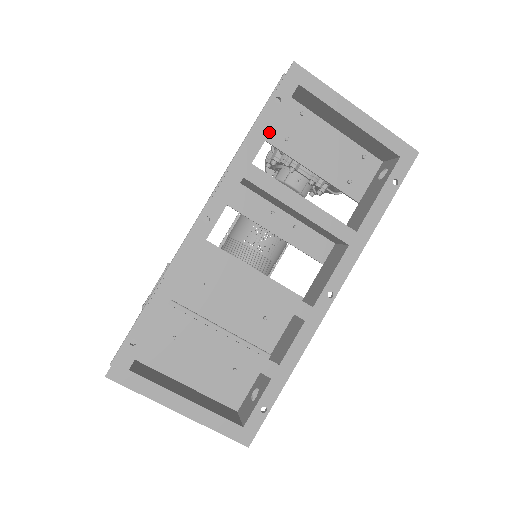
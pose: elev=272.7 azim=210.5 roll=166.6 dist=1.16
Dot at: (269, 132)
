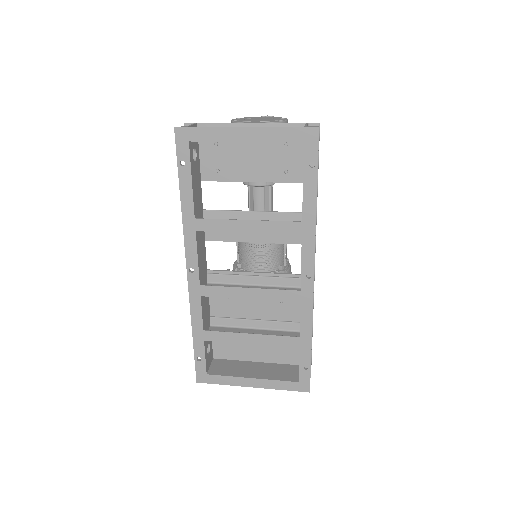
Dot at: (192, 190)
